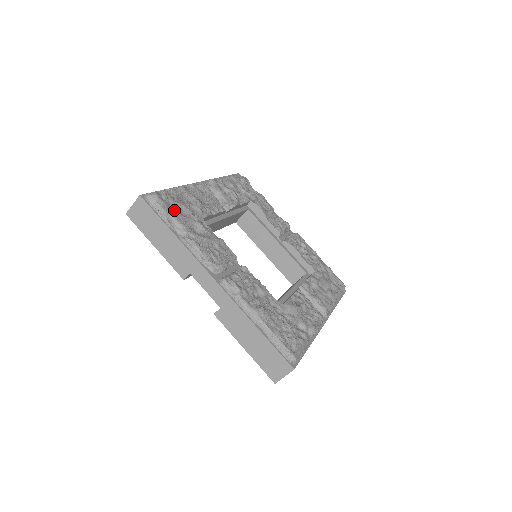
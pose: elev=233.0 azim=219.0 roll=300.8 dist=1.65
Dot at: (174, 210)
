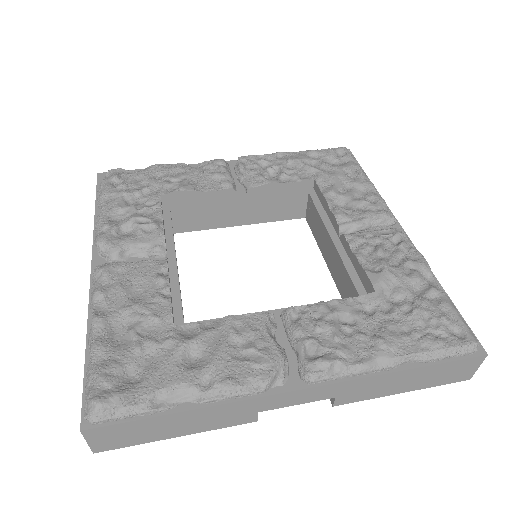
Dot at: (138, 376)
